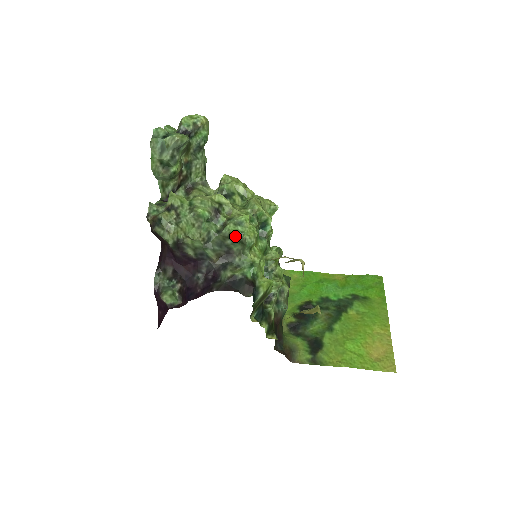
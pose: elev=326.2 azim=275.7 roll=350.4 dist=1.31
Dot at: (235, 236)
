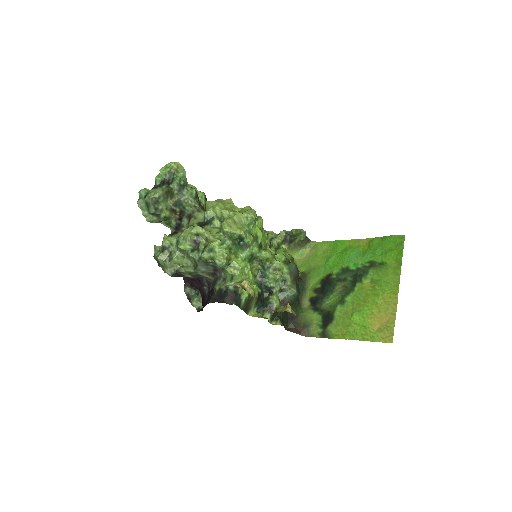
Dot at: (210, 261)
